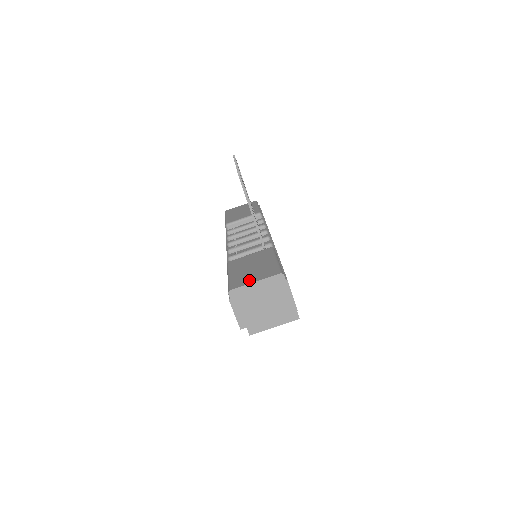
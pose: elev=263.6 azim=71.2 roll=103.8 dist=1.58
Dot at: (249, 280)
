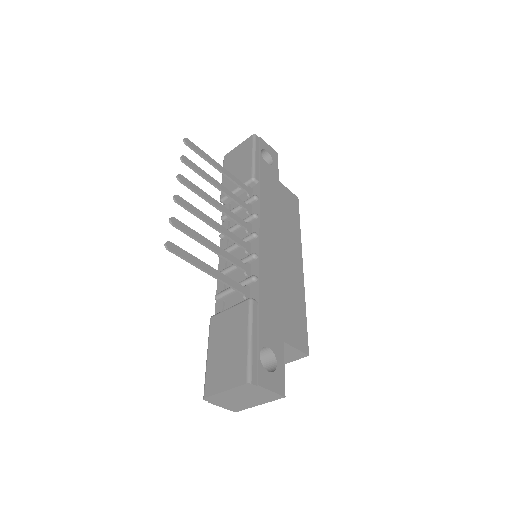
Dot at: (220, 384)
